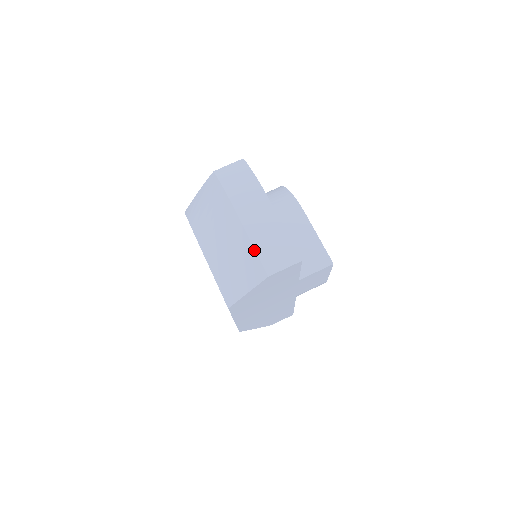
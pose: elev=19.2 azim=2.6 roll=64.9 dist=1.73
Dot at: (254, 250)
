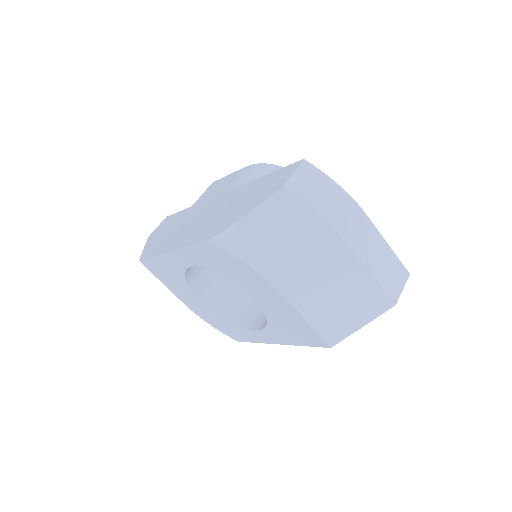
Dot at: (376, 282)
